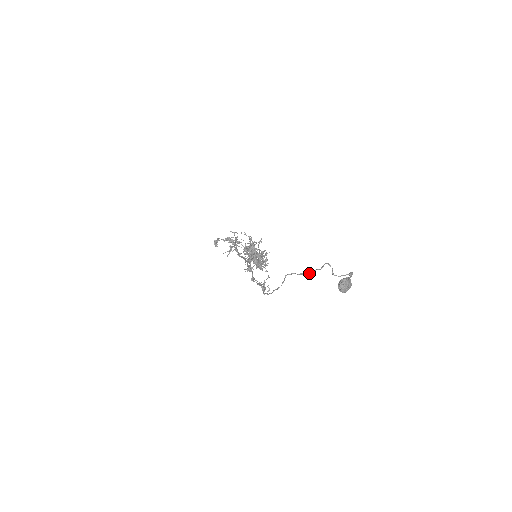
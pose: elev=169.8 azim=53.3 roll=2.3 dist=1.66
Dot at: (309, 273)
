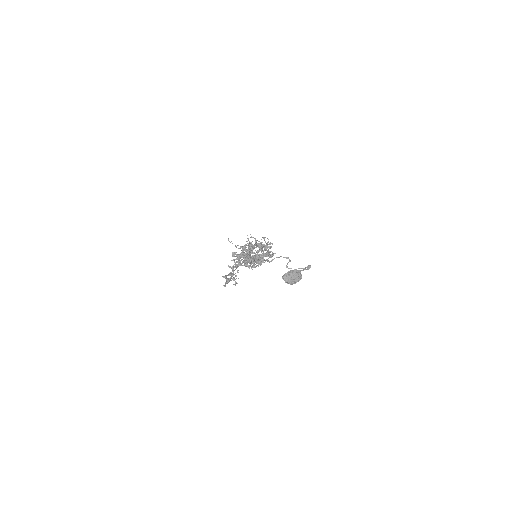
Dot at: (256, 265)
